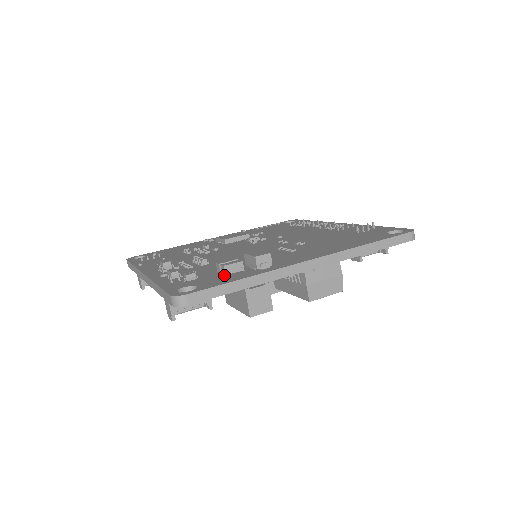
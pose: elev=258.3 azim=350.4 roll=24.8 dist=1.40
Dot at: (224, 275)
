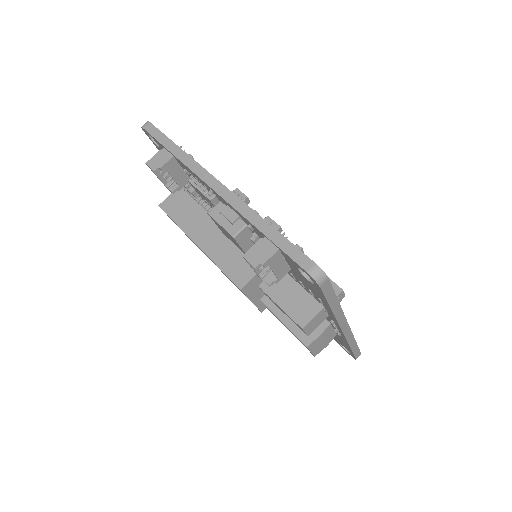
Dot at: occluded
